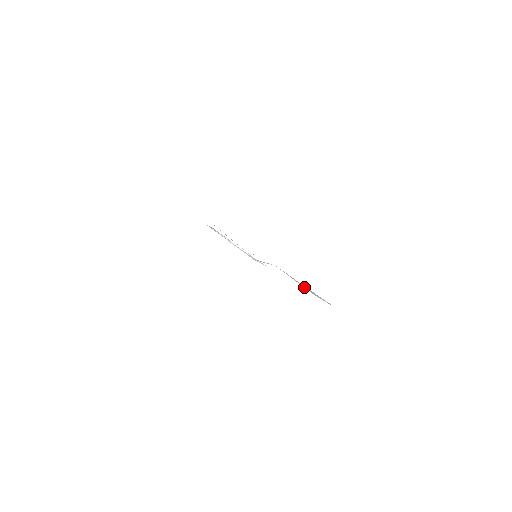
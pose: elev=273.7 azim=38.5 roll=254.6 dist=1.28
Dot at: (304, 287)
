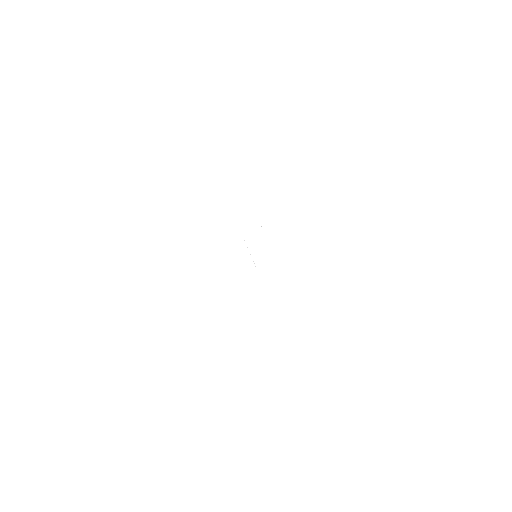
Dot at: occluded
